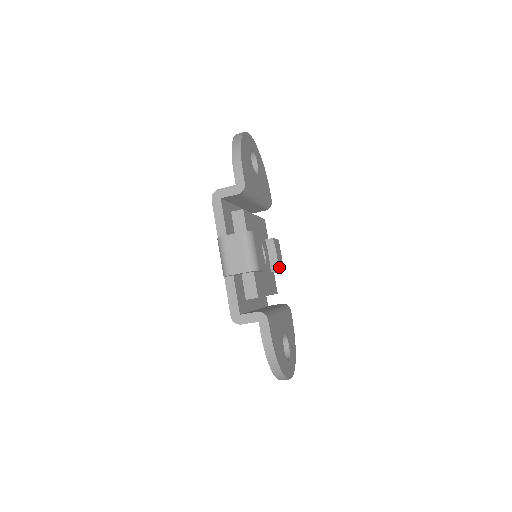
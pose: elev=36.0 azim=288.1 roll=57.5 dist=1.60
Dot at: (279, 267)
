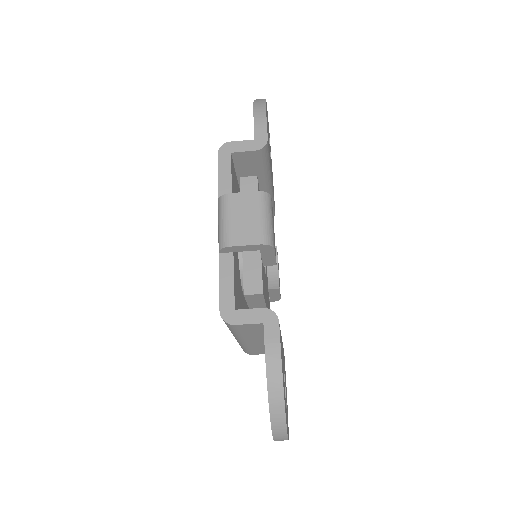
Dot at: (279, 286)
